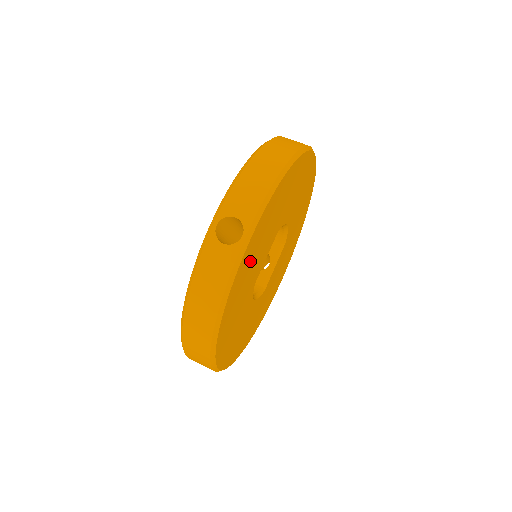
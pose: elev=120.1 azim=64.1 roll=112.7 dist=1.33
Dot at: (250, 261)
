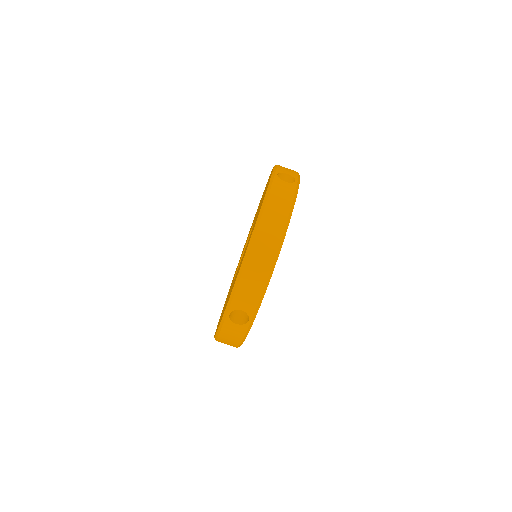
Dot at: occluded
